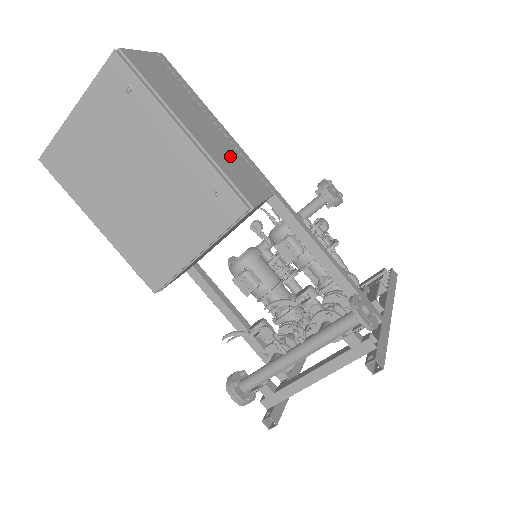
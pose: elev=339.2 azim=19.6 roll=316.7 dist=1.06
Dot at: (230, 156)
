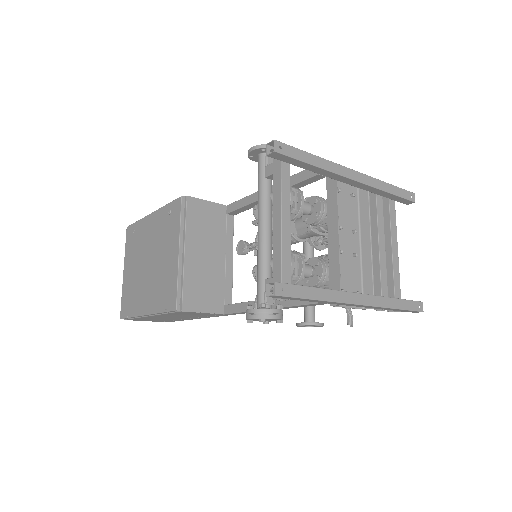
Dot at: occluded
